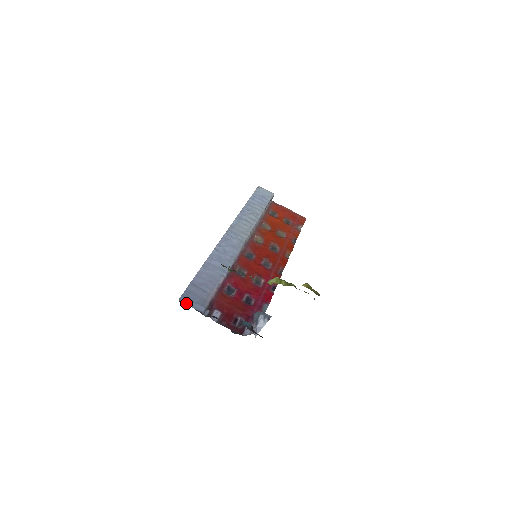
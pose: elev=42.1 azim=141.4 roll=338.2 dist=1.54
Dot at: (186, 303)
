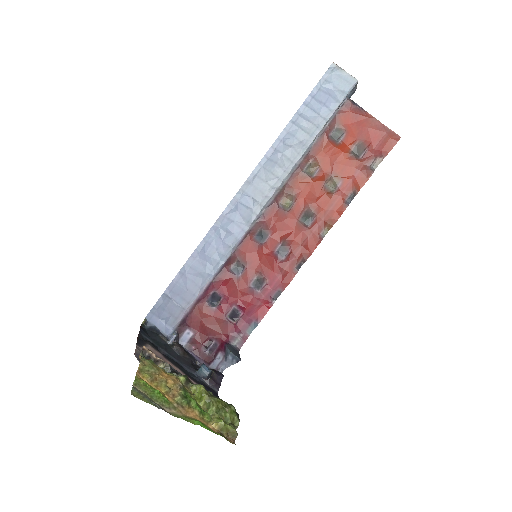
Dot at: (153, 323)
